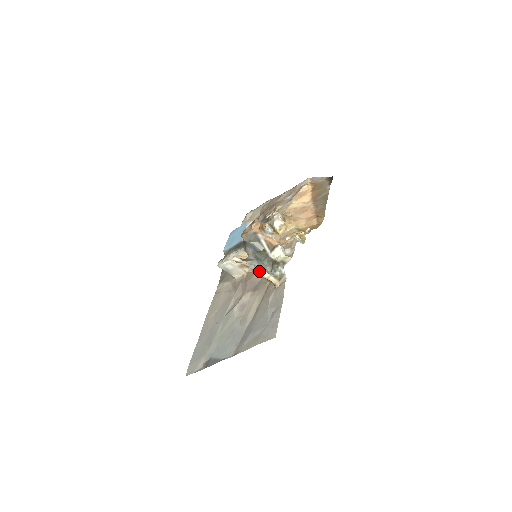
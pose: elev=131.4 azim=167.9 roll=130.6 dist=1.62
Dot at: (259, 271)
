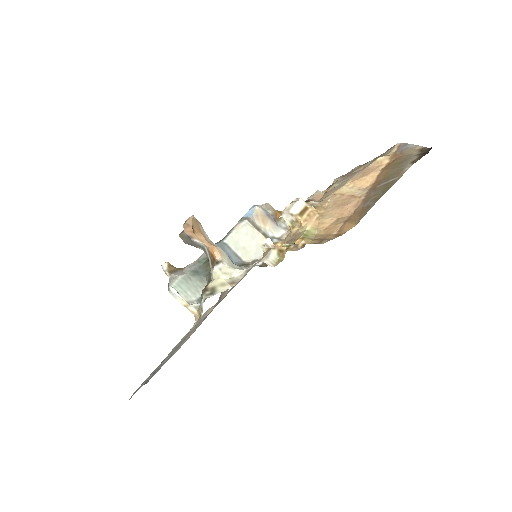
Dot at: (173, 294)
